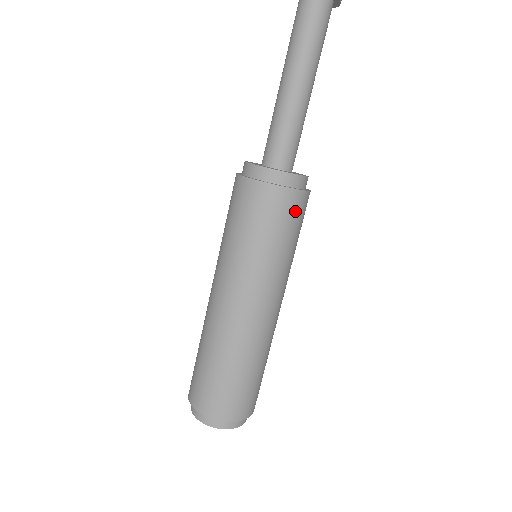
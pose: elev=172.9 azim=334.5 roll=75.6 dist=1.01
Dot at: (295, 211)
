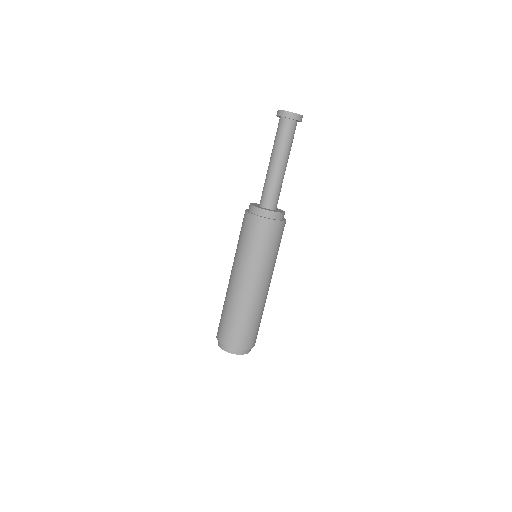
Dot at: (270, 231)
